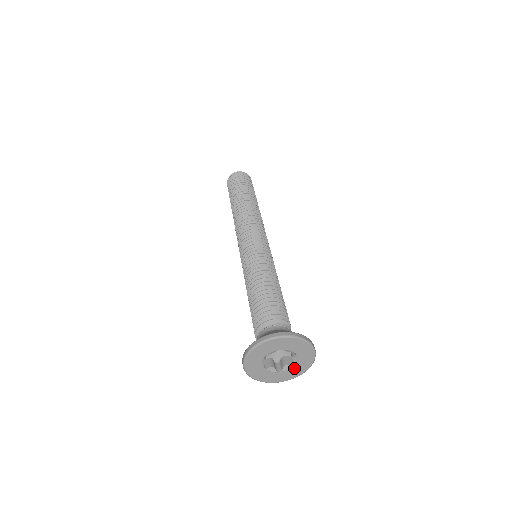
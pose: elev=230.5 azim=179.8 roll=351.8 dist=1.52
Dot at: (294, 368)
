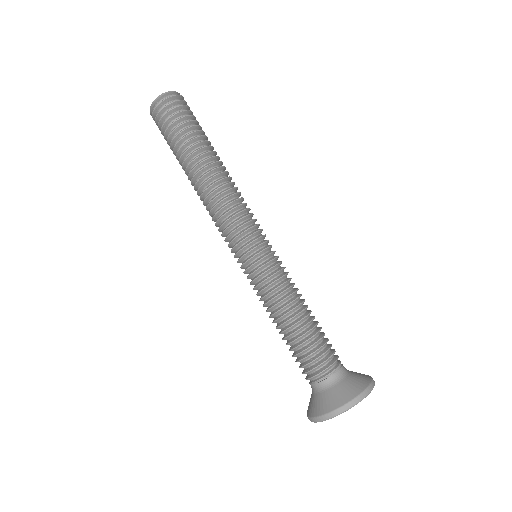
Dot at: occluded
